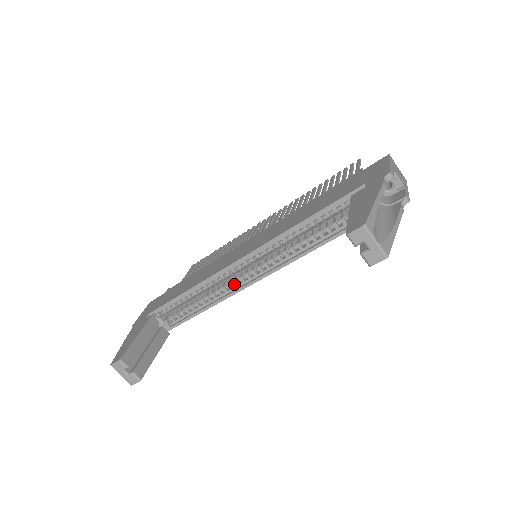
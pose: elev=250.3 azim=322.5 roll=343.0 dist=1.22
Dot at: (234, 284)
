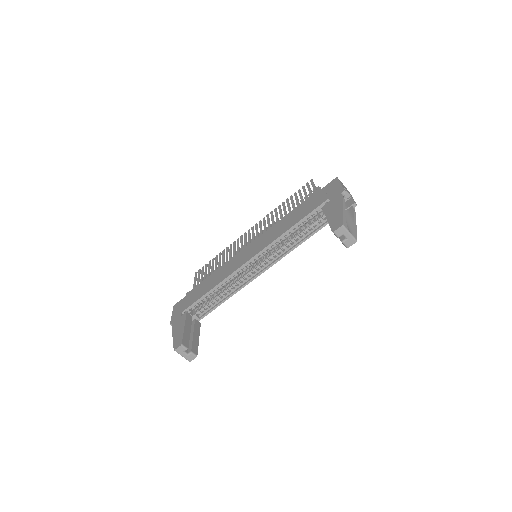
Dot at: (244, 278)
